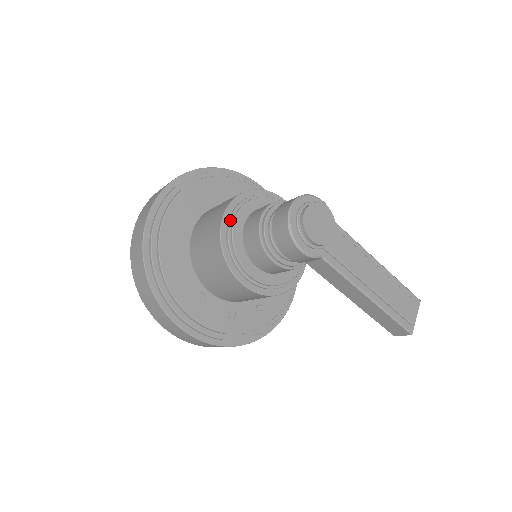
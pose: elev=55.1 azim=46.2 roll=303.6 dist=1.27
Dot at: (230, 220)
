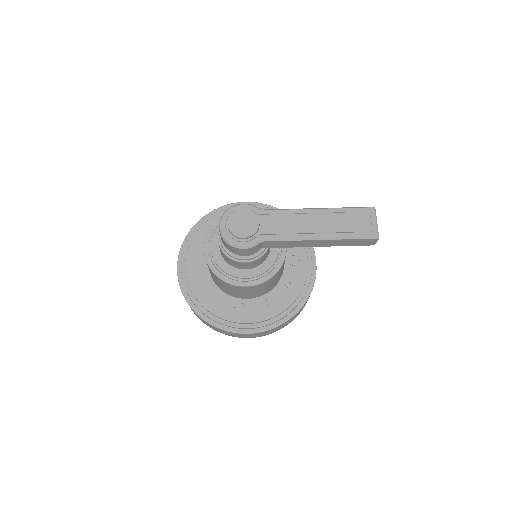
Dot at: (209, 253)
